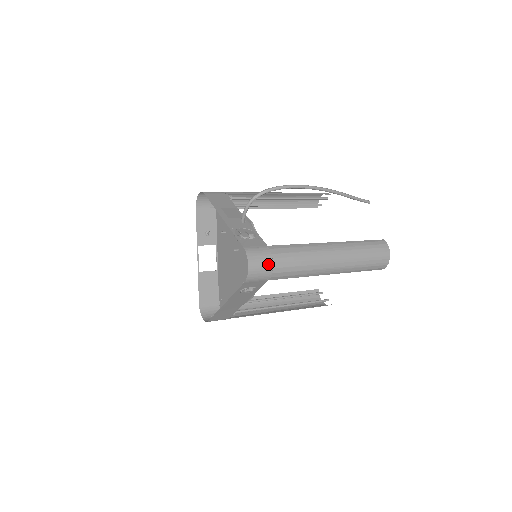
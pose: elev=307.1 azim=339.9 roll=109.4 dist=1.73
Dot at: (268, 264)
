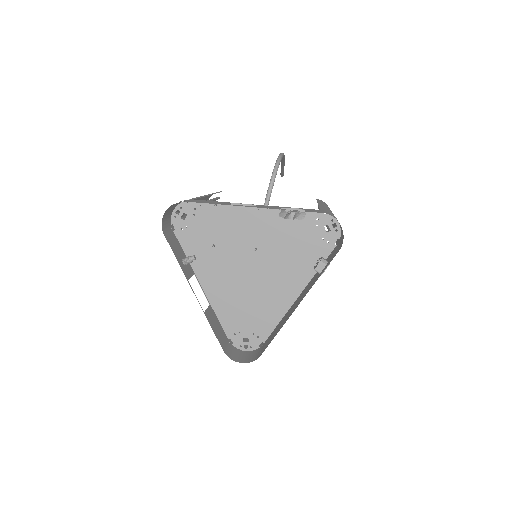
Dot at: occluded
